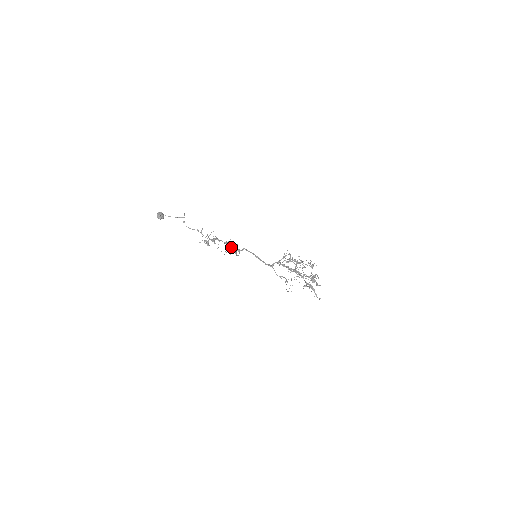
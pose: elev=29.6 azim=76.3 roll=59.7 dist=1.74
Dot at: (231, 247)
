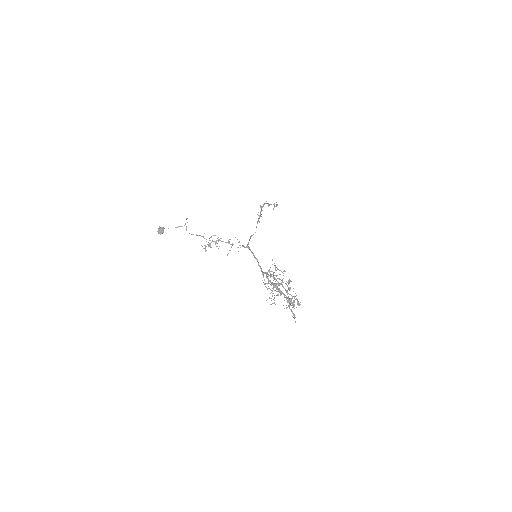
Dot at: occluded
